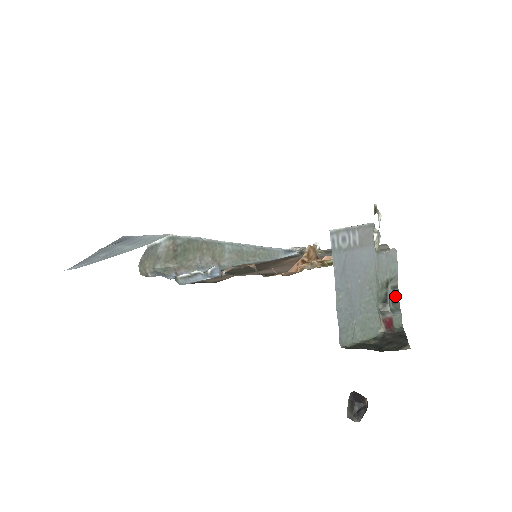
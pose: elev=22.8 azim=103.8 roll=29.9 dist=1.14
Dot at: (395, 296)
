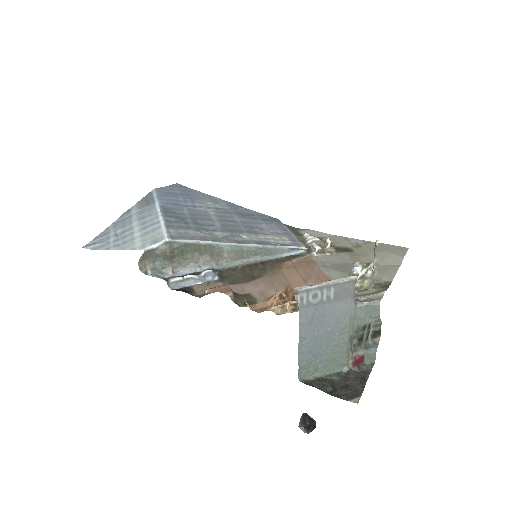
Dot at: (376, 332)
